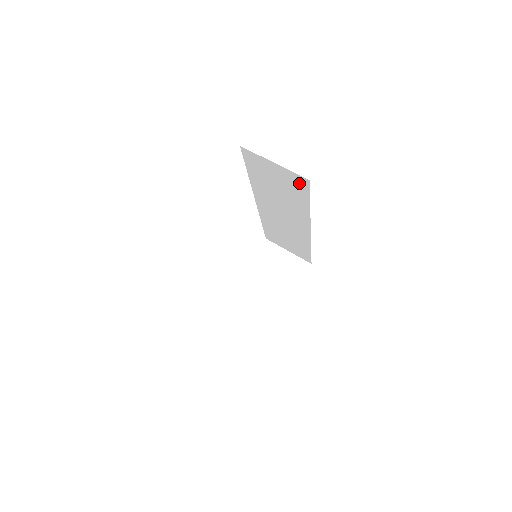
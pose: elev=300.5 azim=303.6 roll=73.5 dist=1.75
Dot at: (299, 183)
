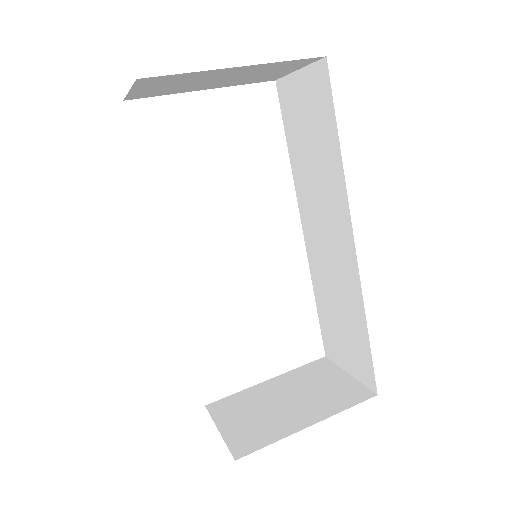
Dot at: (321, 87)
